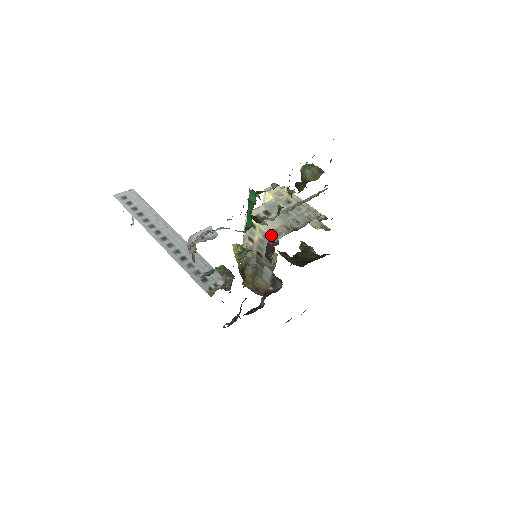
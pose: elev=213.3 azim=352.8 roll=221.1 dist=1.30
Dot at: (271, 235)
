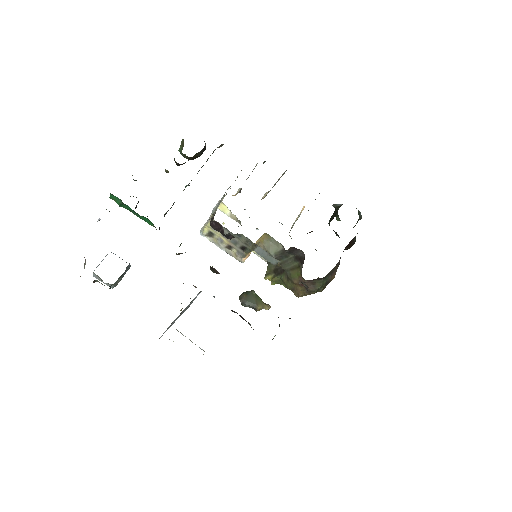
Dot at: (211, 218)
